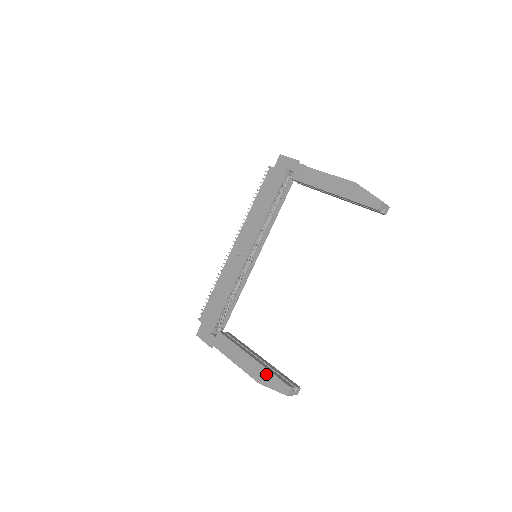
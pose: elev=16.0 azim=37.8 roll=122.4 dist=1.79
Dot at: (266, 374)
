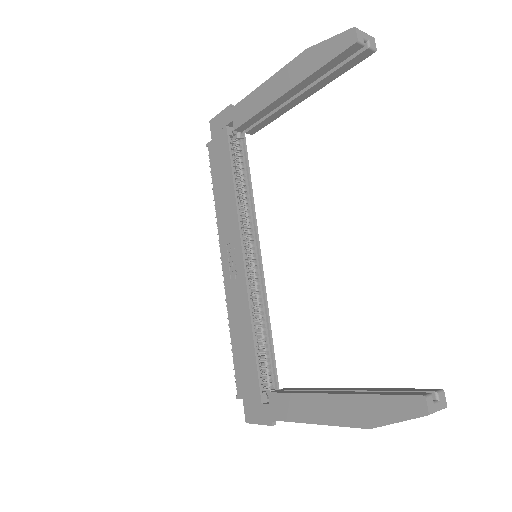
Dot at: (370, 404)
